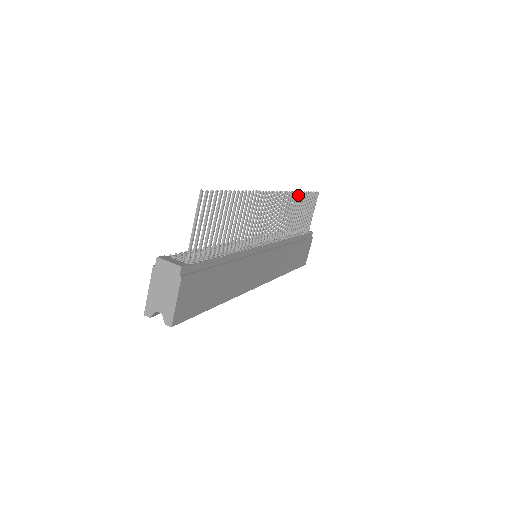
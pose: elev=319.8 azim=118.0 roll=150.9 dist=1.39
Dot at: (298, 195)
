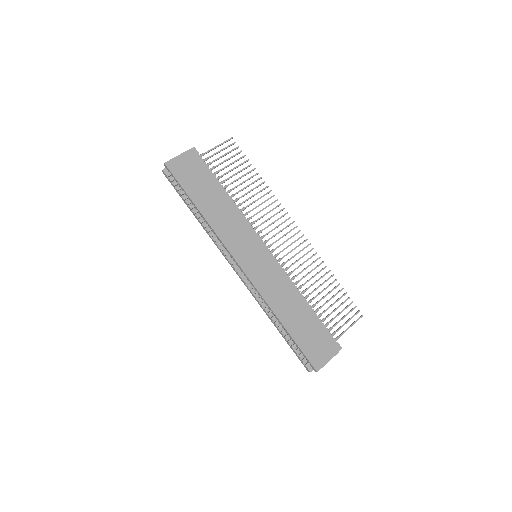
Dot at: (327, 272)
